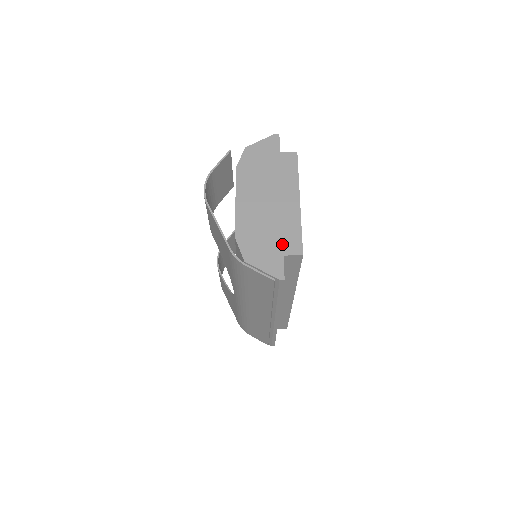
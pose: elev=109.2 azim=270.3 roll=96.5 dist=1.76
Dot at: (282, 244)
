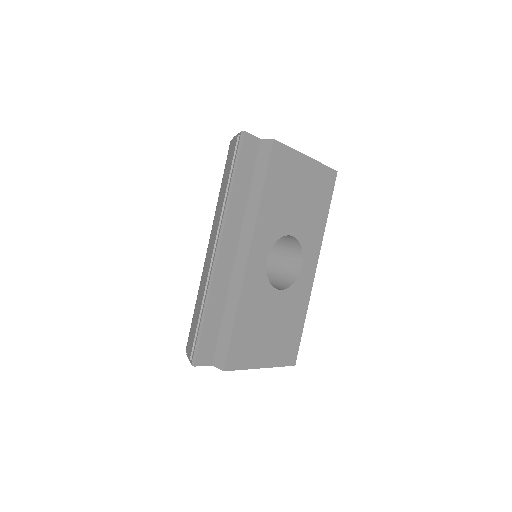
Dot at: occluded
